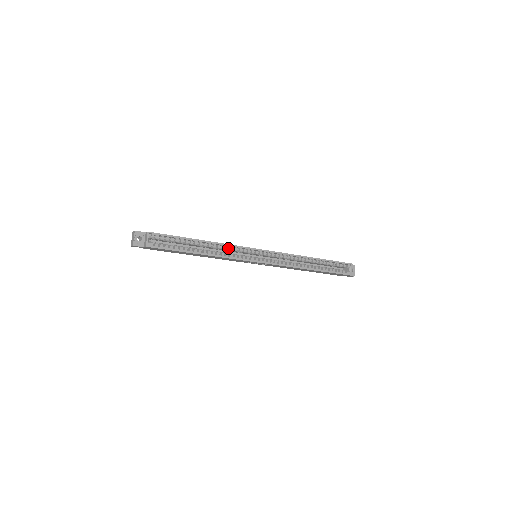
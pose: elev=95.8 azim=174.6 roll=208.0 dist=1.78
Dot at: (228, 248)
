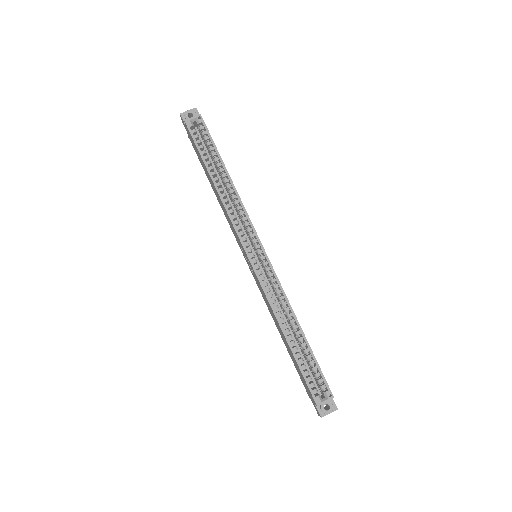
Dot at: (239, 208)
